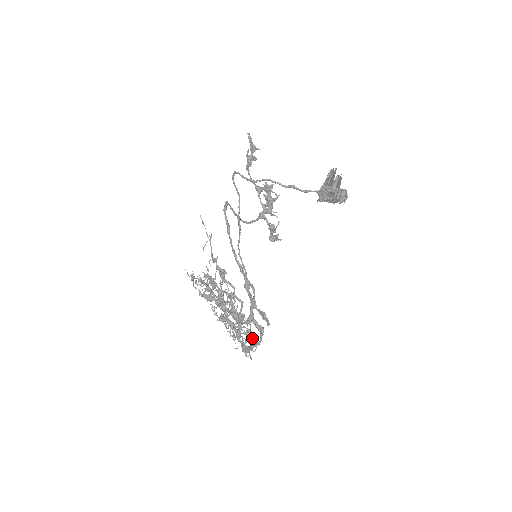
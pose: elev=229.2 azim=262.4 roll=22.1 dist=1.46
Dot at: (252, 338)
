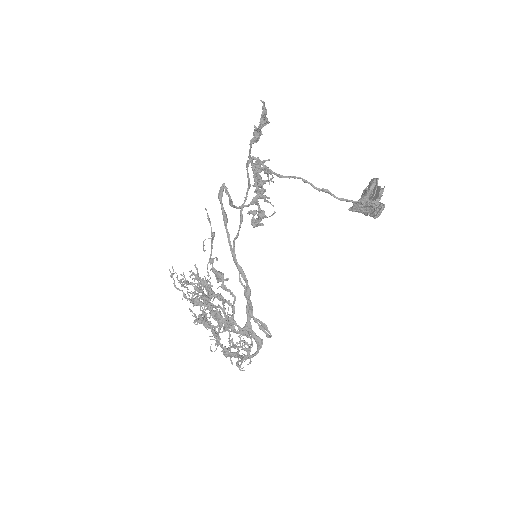
Dot at: (232, 340)
